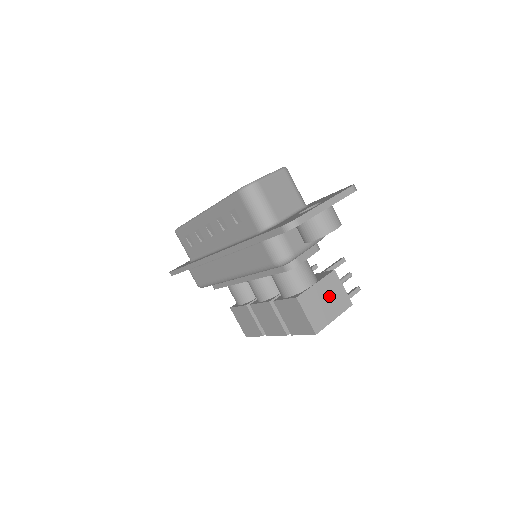
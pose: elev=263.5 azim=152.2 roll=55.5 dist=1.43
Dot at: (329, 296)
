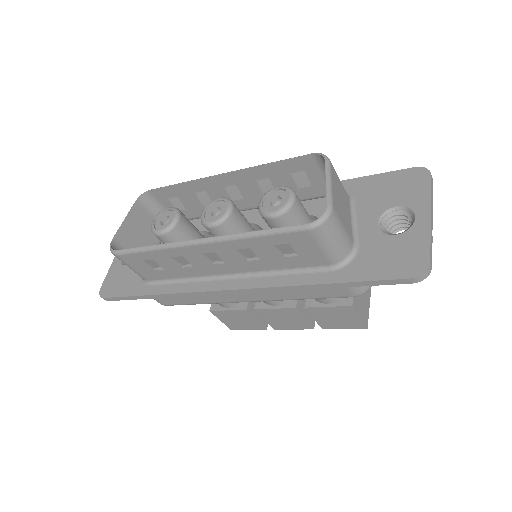
Dot at: occluded
